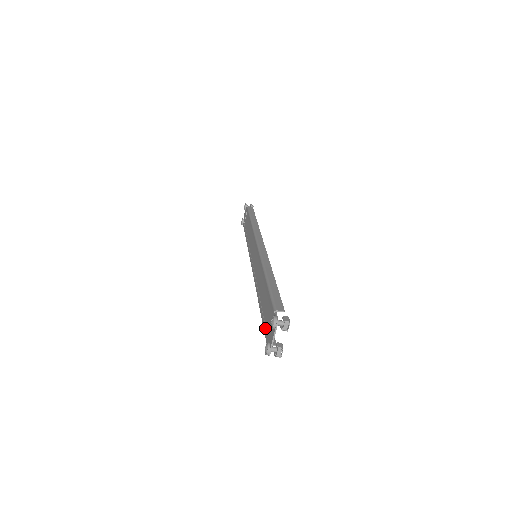
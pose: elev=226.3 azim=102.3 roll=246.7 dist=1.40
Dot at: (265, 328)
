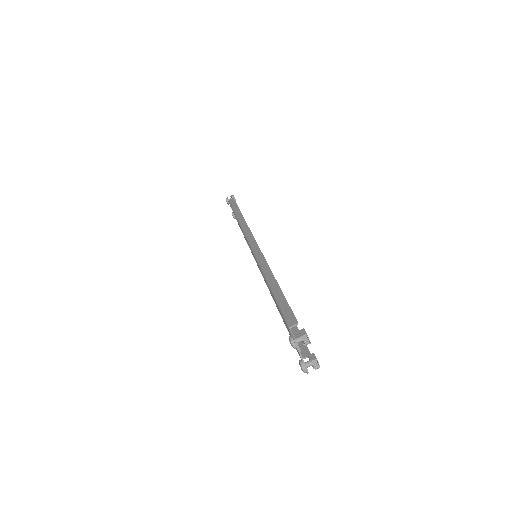
Dot at: occluded
